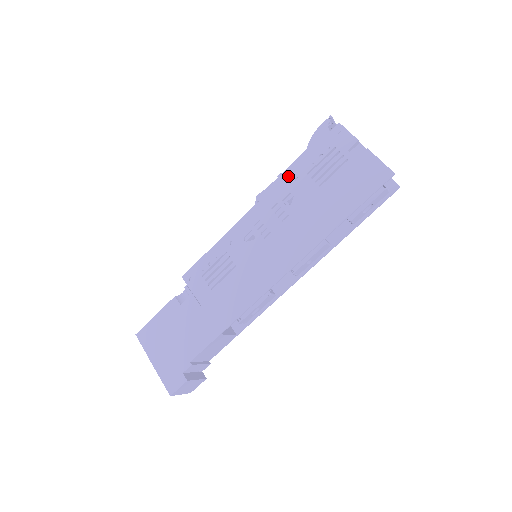
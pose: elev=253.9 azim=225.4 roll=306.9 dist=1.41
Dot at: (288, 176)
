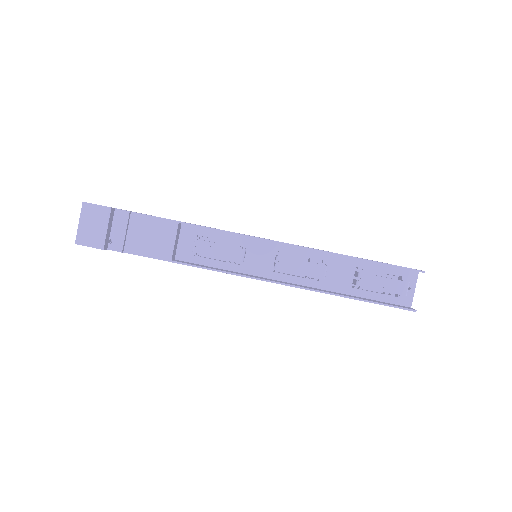
Dot at: occluded
